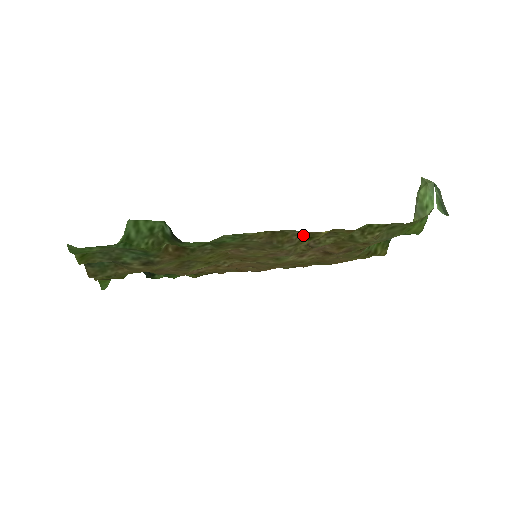
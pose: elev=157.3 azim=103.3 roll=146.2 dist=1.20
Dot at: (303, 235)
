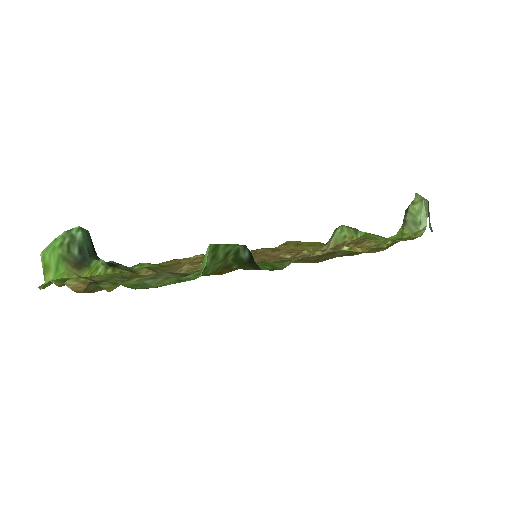
Dot at: (346, 253)
